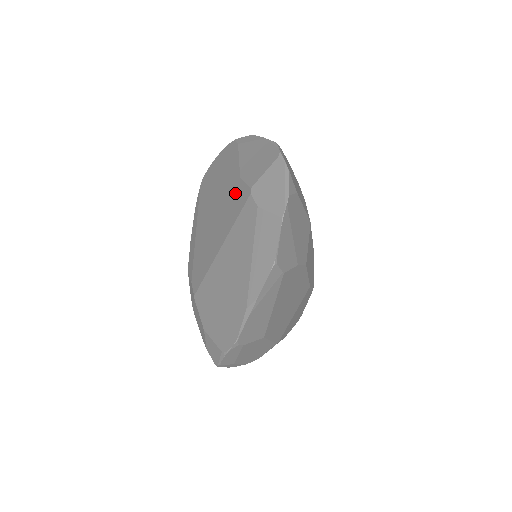
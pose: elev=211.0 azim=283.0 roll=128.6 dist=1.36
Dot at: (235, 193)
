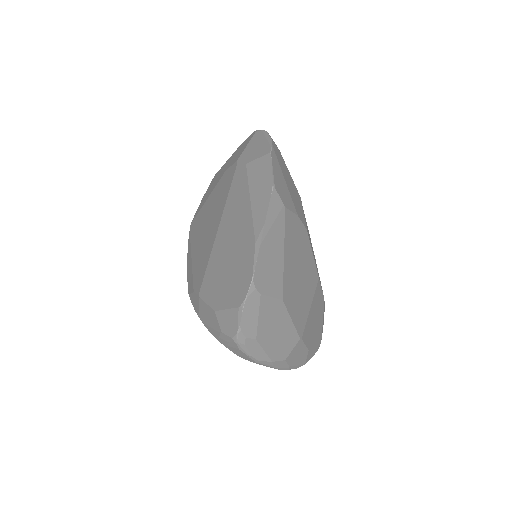
Dot at: (223, 183)
